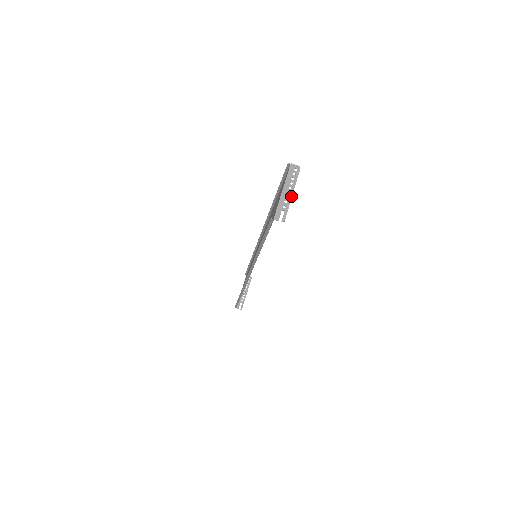
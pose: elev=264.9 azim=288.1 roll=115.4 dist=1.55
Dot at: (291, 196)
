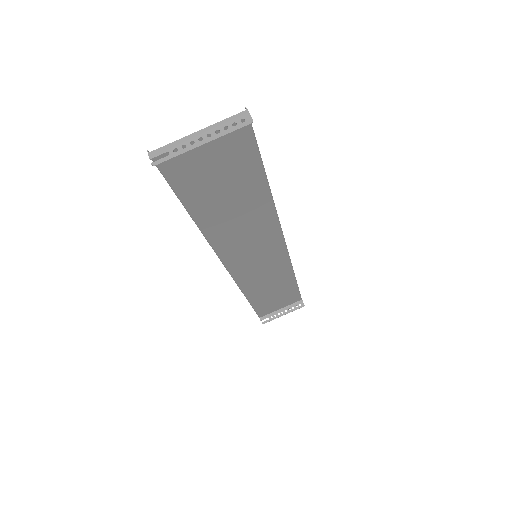
Dot at: (198, 145)
